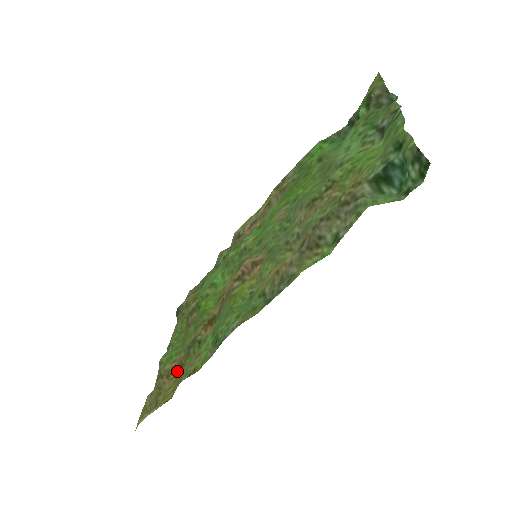
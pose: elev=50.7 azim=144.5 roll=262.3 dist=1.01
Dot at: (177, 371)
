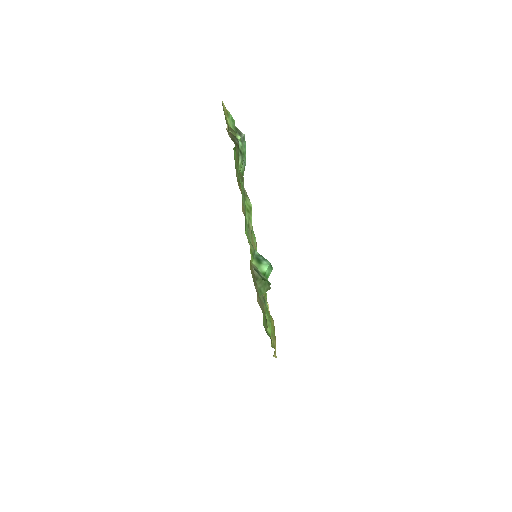
Dot at: occluded
